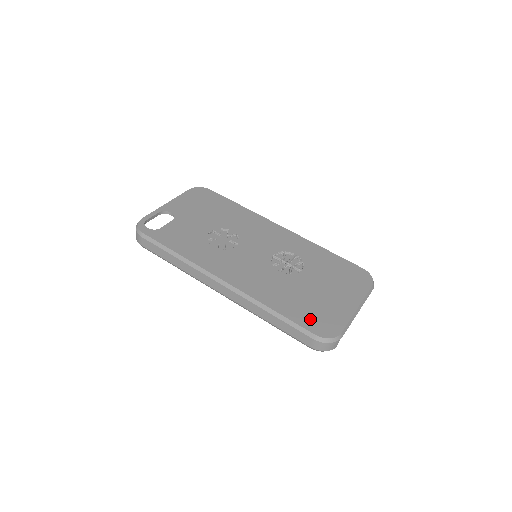
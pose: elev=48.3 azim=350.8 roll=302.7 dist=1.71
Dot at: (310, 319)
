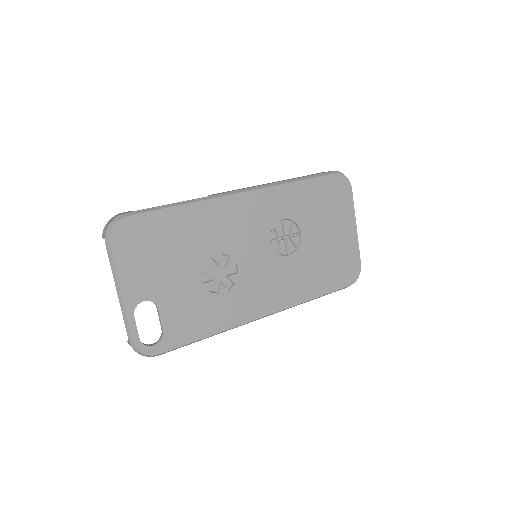
Dot at: (339, 277)
